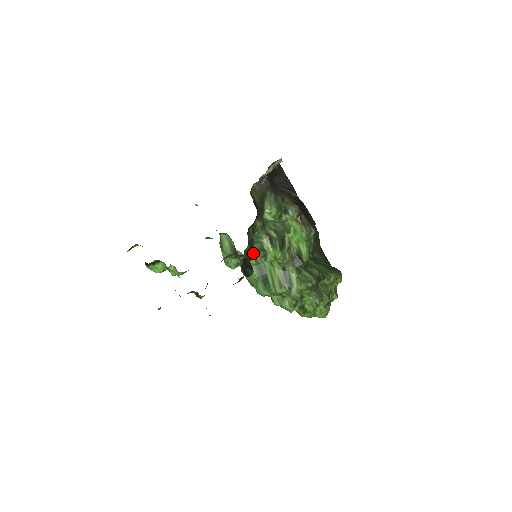
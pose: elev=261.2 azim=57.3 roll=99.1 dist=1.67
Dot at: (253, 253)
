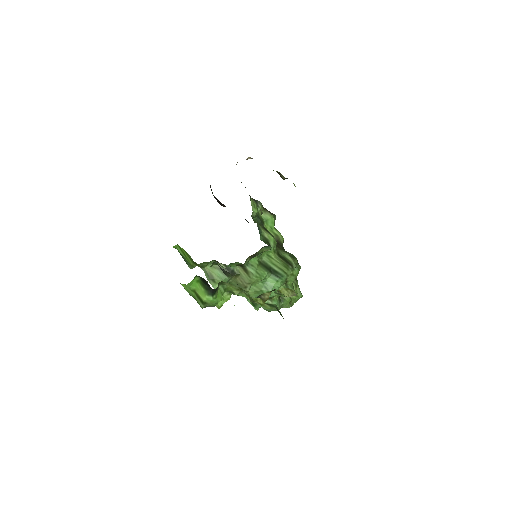
Dot at: occluded
